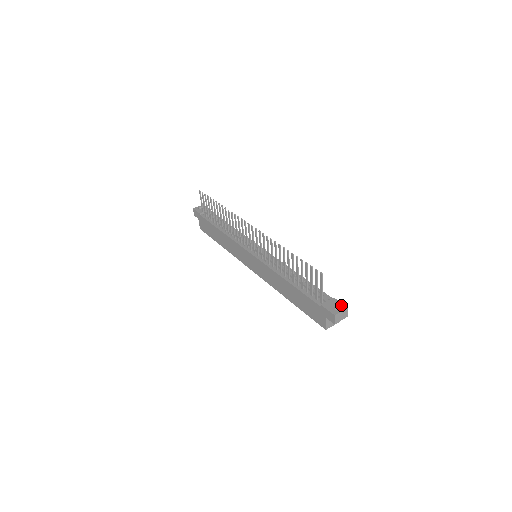
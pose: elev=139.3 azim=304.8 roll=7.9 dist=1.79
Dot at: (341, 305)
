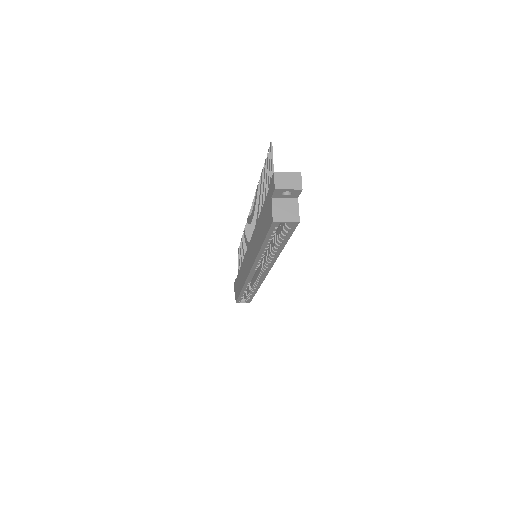
Dot at: occluded
